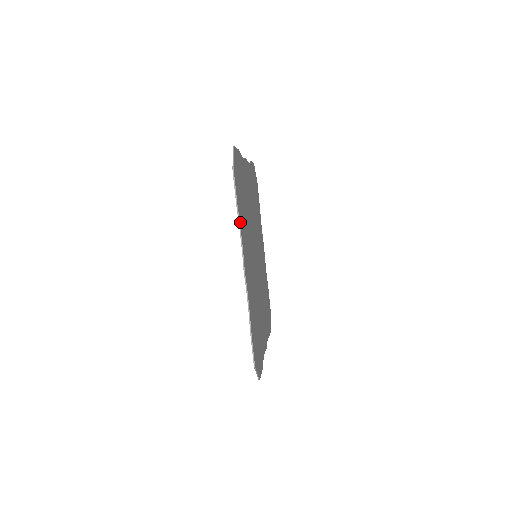
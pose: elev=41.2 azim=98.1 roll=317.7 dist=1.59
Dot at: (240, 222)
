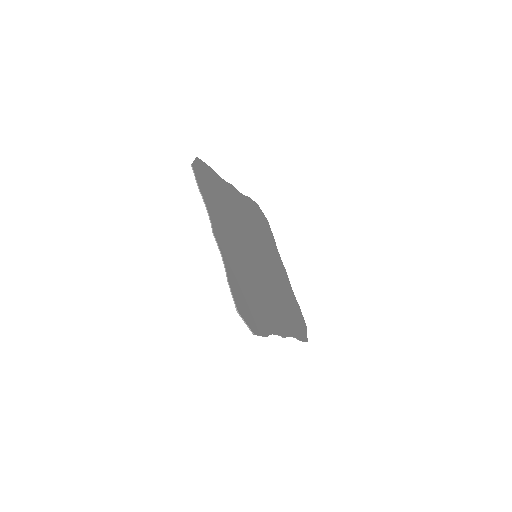
Dot at: (206, 201)
